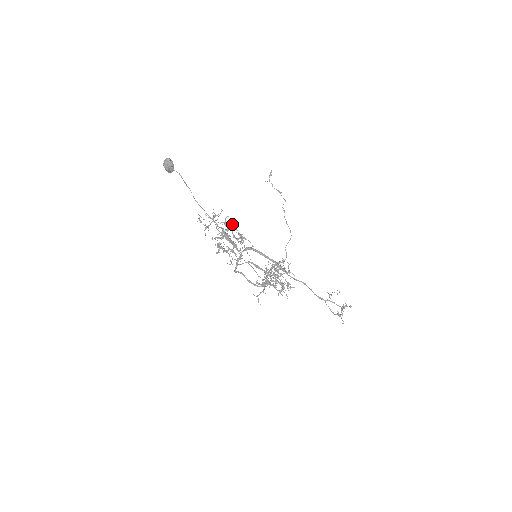
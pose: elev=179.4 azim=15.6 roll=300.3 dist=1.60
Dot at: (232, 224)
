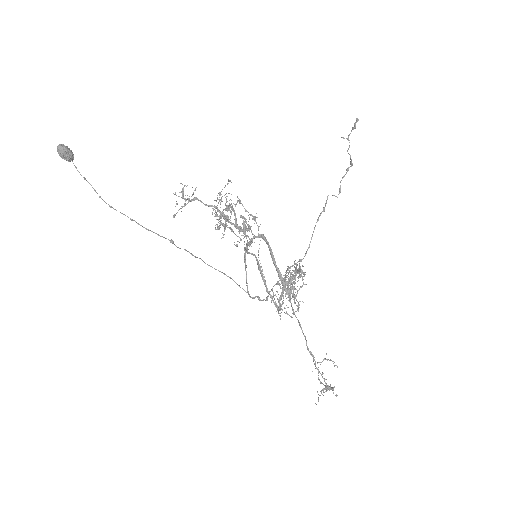
Dot at: (239, 201)
